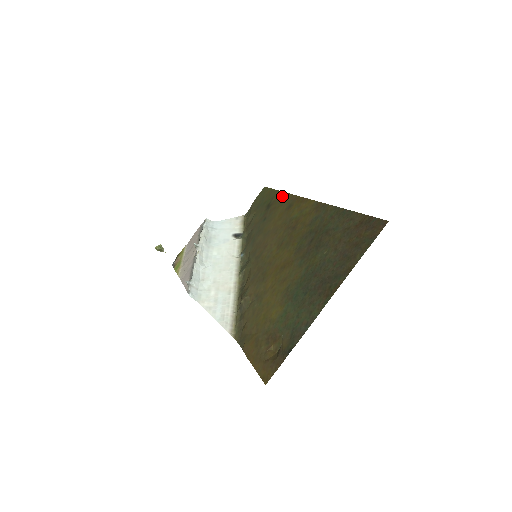
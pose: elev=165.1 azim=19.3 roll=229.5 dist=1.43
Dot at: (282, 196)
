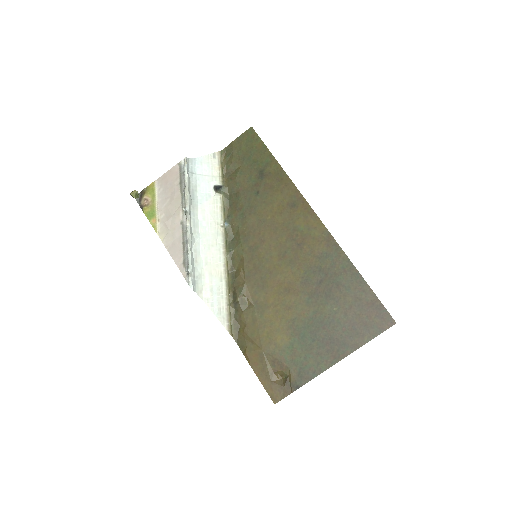
Dot at: (282, 176)
